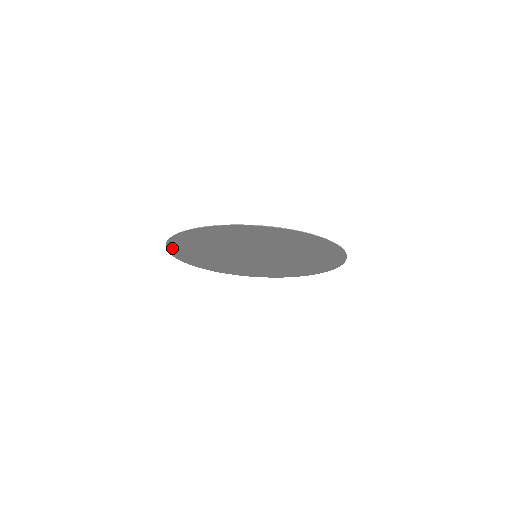
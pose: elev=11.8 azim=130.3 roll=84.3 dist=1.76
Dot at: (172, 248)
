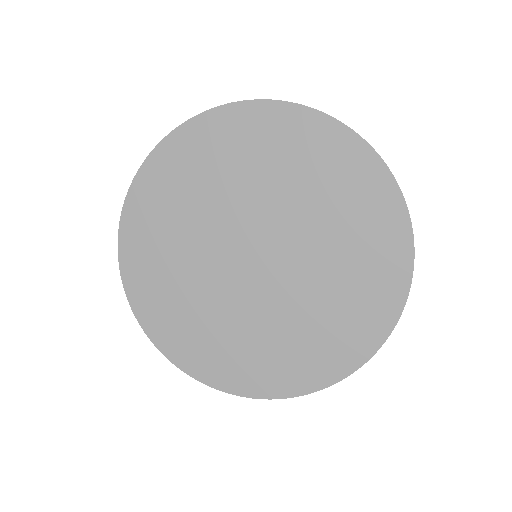
Dot at: (134, 202)
